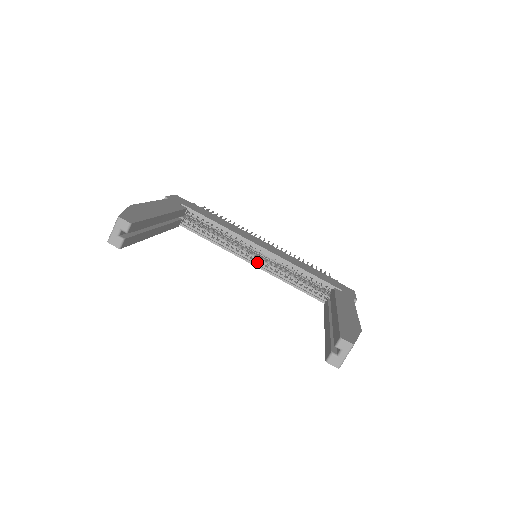
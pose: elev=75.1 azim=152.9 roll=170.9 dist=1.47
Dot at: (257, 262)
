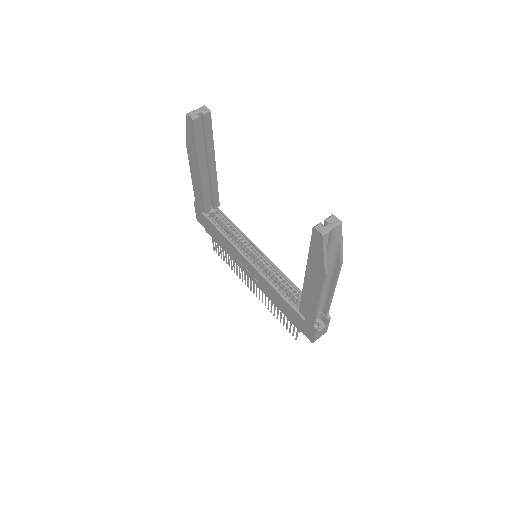
Dot at: (254, 264)
